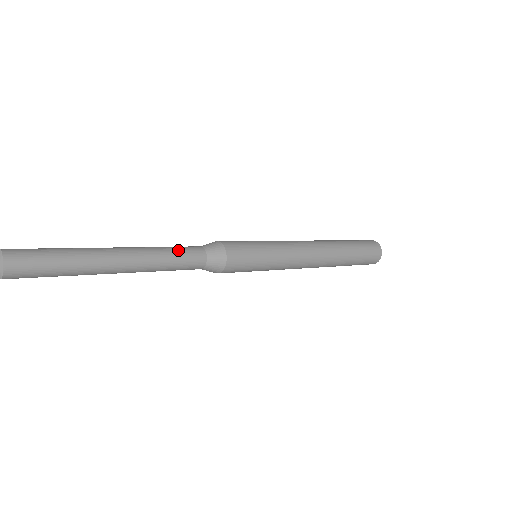
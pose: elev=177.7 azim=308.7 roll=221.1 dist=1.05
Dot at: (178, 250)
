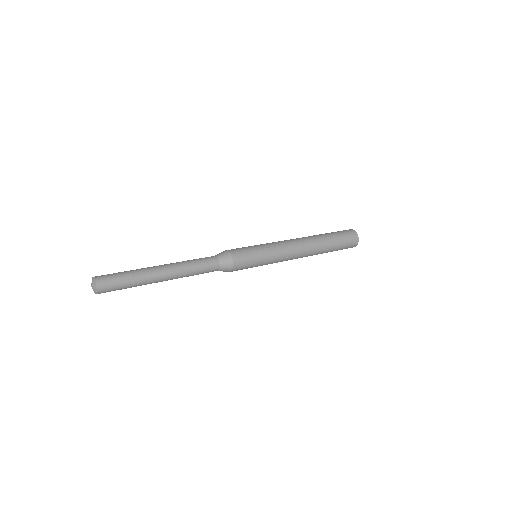
Dot at: (201, 269)
